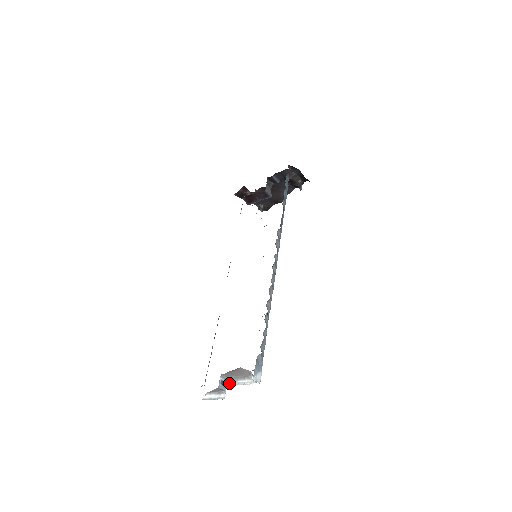
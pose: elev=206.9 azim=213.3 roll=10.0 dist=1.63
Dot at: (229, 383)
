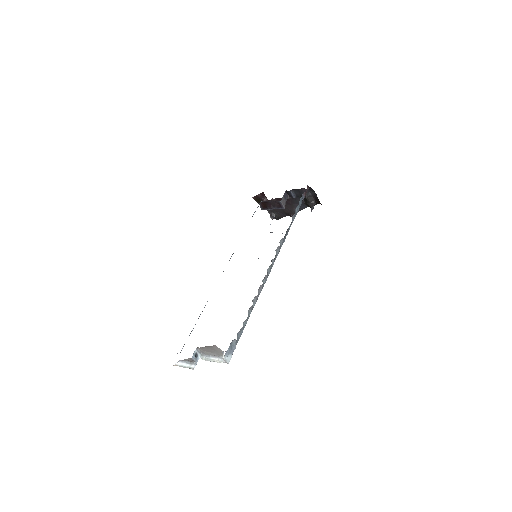
Dot at: (202, 357)
